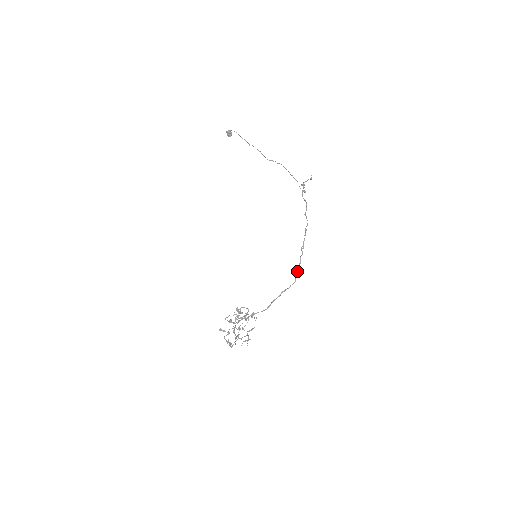
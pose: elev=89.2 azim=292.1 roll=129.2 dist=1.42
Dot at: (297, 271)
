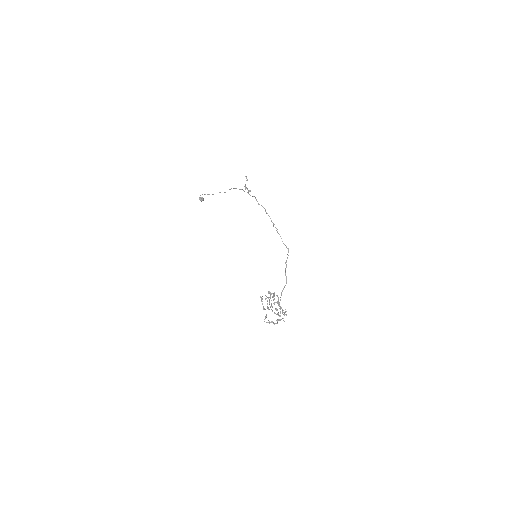
Dot at: occluded
